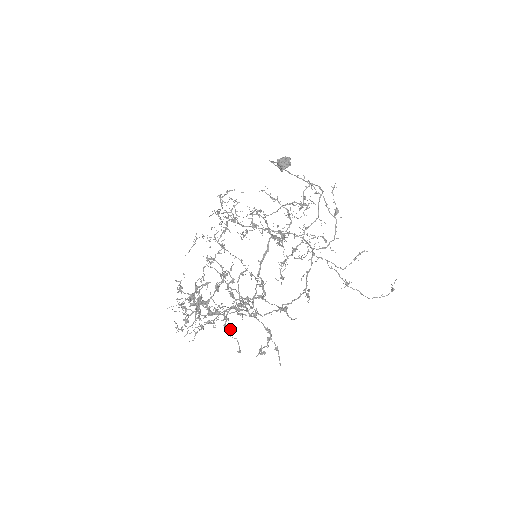
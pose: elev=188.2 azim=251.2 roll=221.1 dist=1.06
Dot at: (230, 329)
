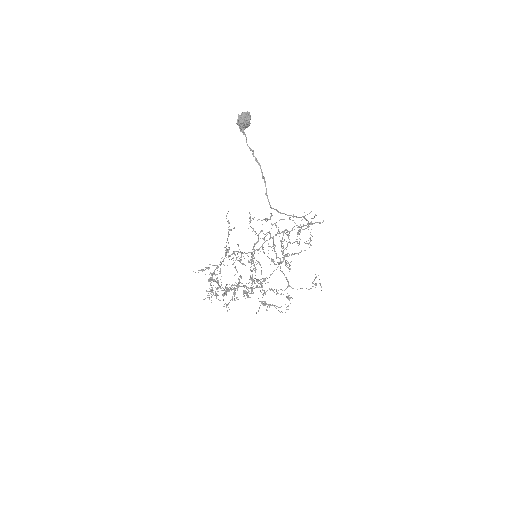
Dot at: occluded
